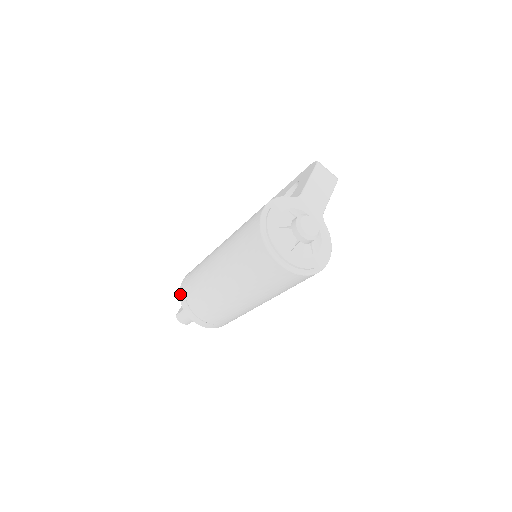
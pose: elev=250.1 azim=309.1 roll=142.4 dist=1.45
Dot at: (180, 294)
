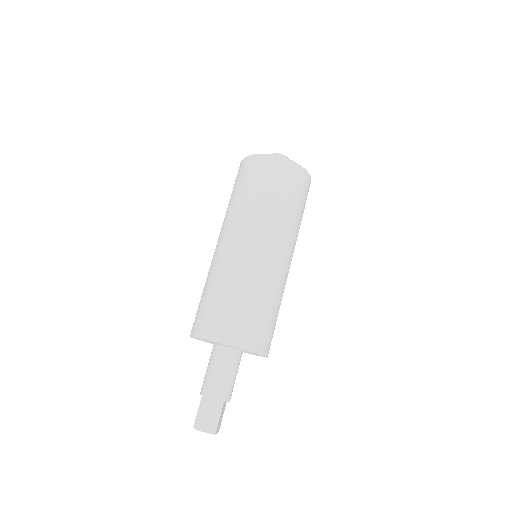
Dot at: (192, 333)
